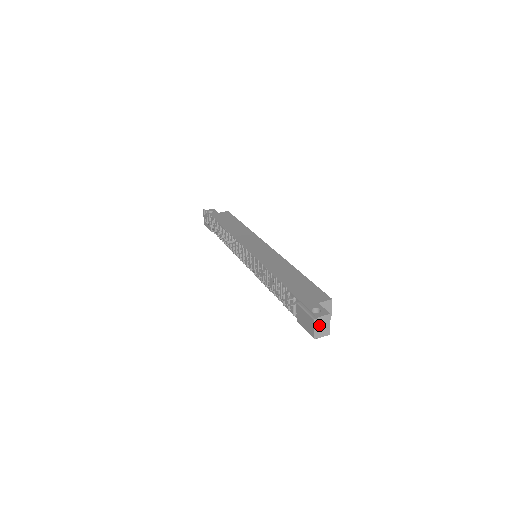
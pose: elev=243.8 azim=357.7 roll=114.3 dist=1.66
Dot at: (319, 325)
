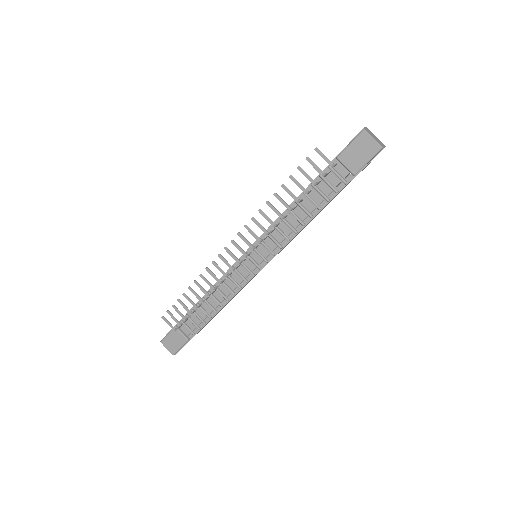
Dot at: (372, 135)
